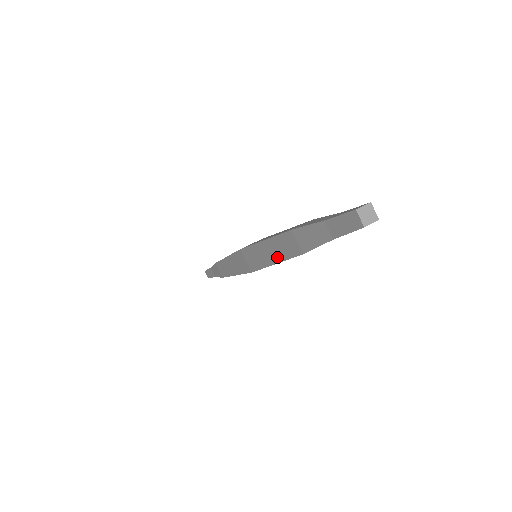
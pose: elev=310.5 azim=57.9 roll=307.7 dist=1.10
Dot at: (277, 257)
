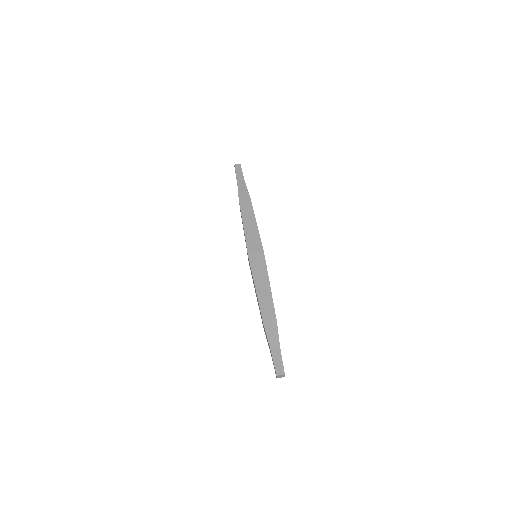
Dot at: (257, 300)
